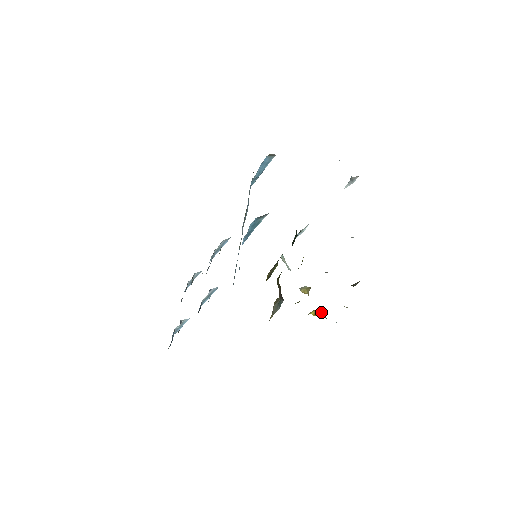
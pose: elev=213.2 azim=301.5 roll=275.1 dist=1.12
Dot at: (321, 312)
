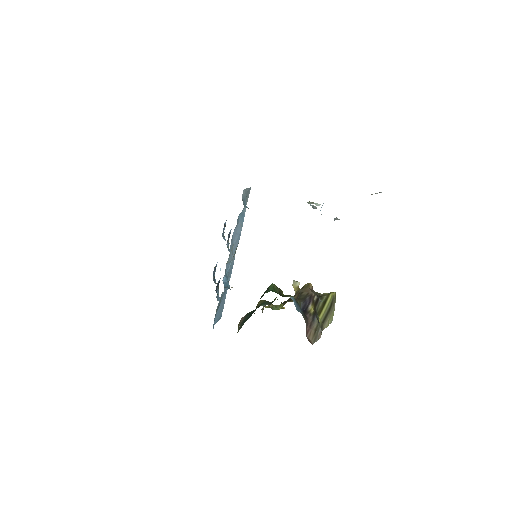
Dot at: occluded
